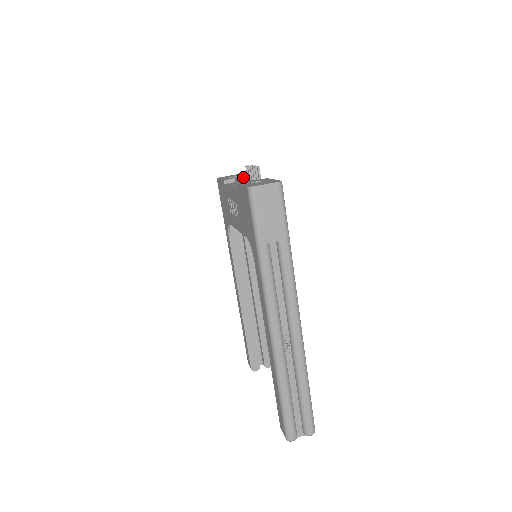
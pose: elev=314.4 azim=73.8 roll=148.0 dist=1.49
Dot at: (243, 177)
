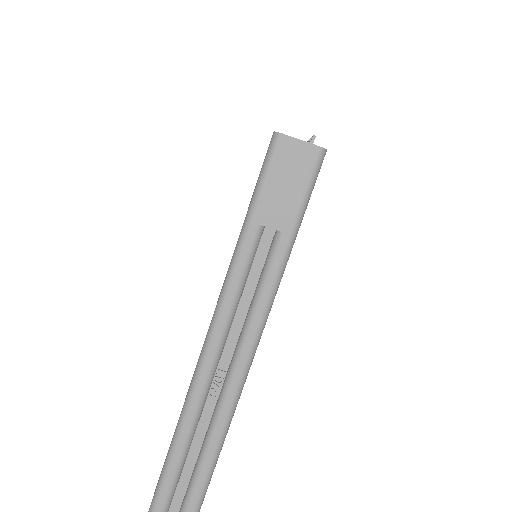
Dot at: occluded
